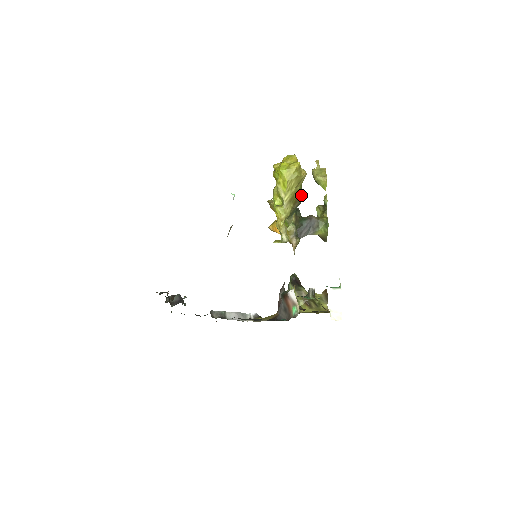
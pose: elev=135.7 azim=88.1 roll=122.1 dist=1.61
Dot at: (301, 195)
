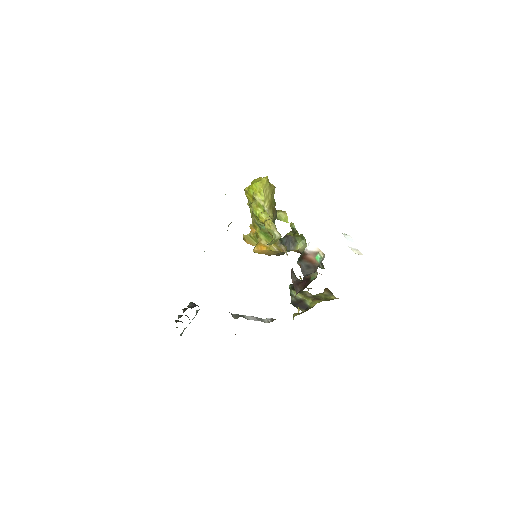
Dot at: occluded
